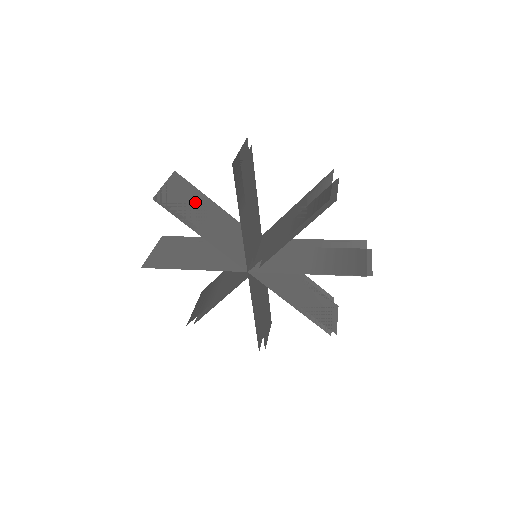
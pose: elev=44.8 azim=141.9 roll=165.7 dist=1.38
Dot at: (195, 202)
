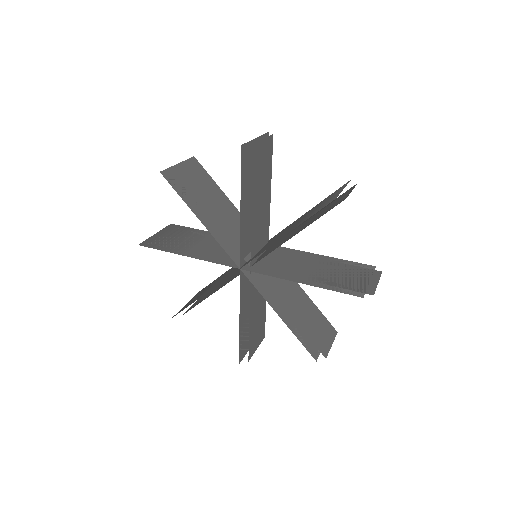
Dot at: (187, 237)
